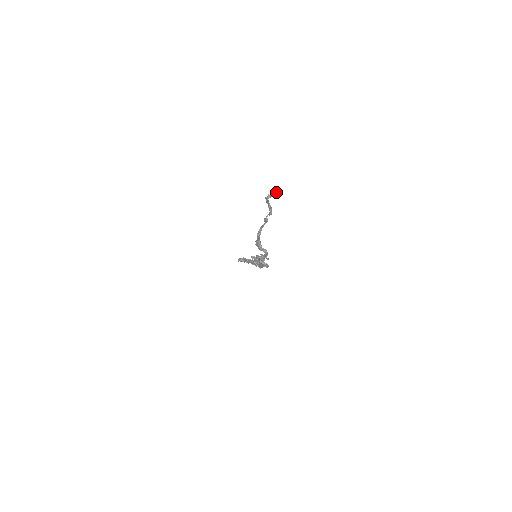
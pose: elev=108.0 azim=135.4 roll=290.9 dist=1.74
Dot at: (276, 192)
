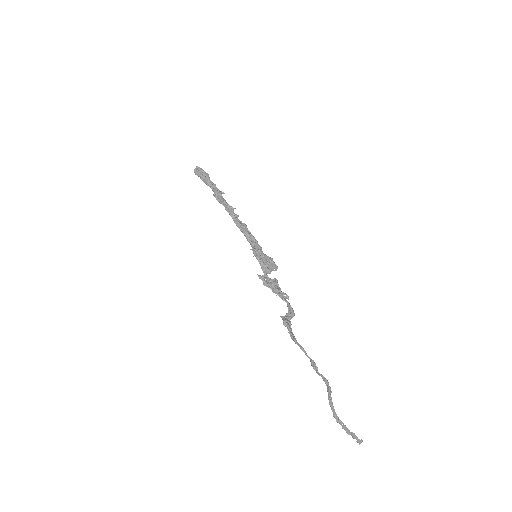
Dot at: occluded
